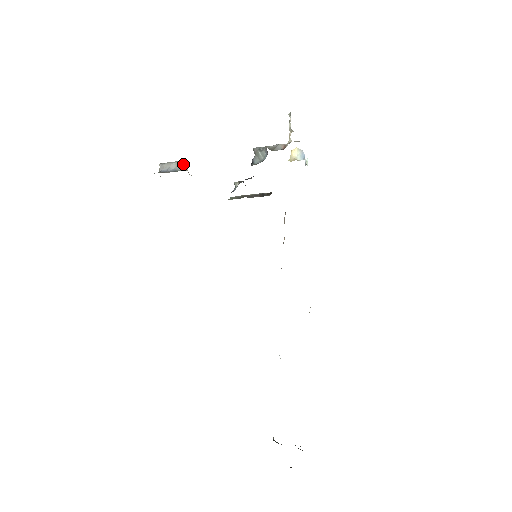
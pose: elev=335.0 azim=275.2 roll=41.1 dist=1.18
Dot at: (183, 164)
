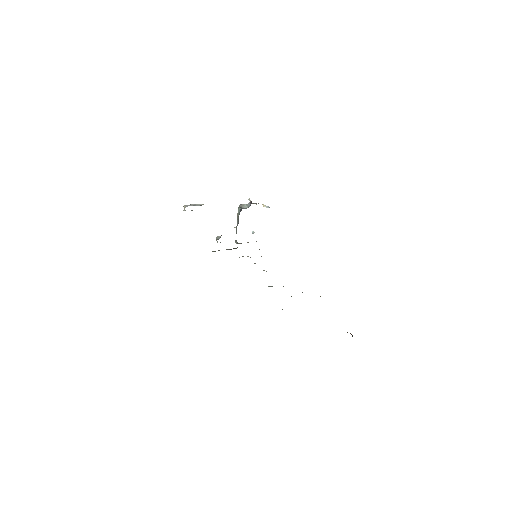
Dot at: (202, 204)
